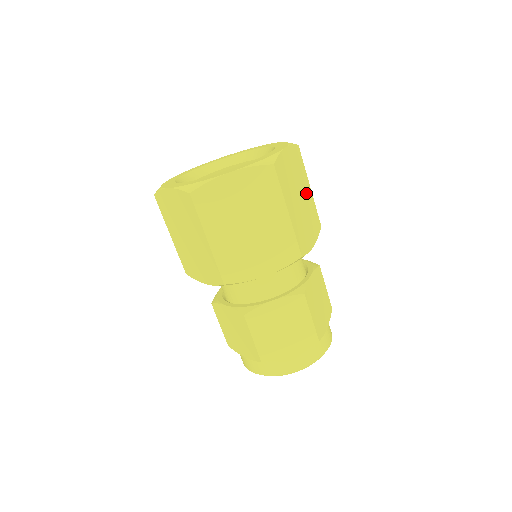
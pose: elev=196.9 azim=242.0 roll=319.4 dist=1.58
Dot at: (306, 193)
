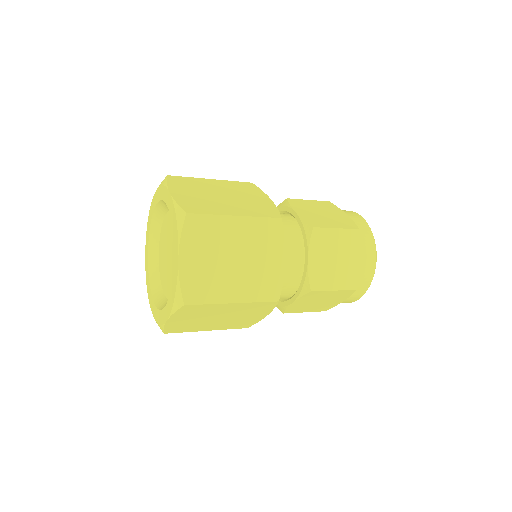
Dot at: (237, 235)
